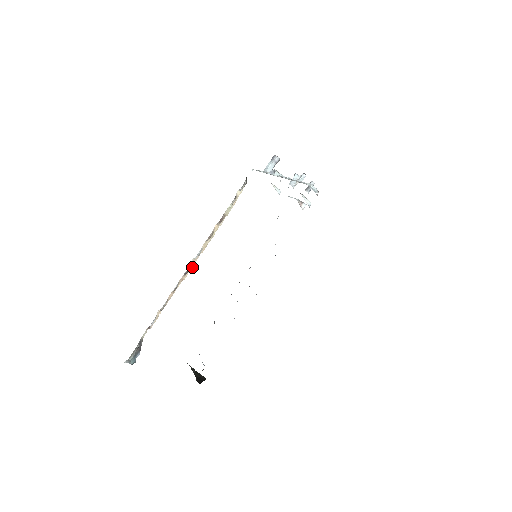
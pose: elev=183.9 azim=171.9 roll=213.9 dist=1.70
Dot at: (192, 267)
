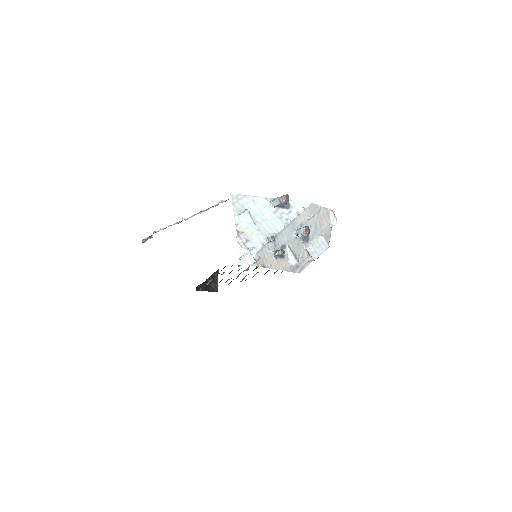
Dot at: occluded
